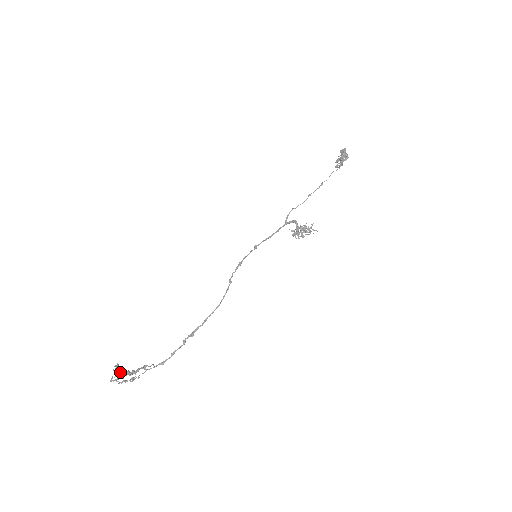
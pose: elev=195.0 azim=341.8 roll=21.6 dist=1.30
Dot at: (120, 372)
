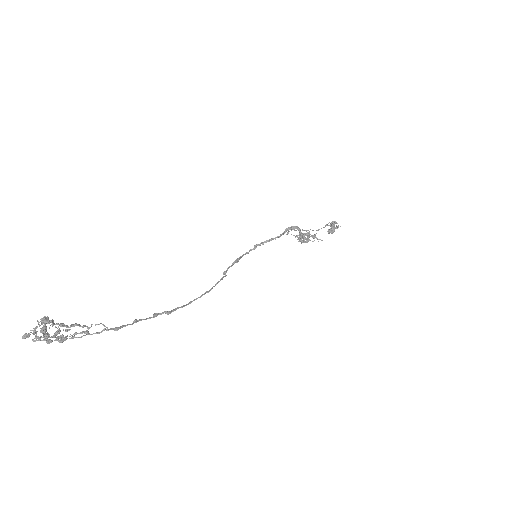
Dot at: (47, 320)
